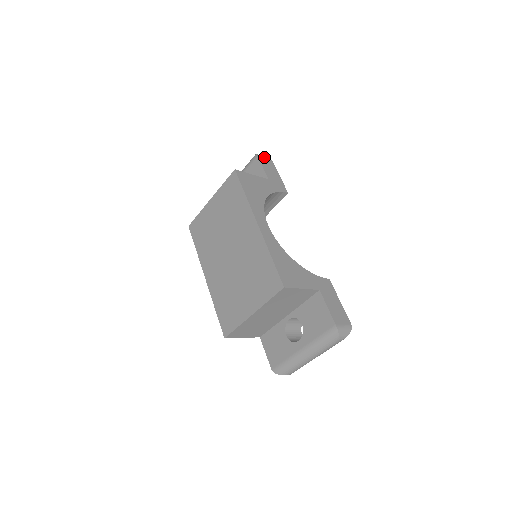
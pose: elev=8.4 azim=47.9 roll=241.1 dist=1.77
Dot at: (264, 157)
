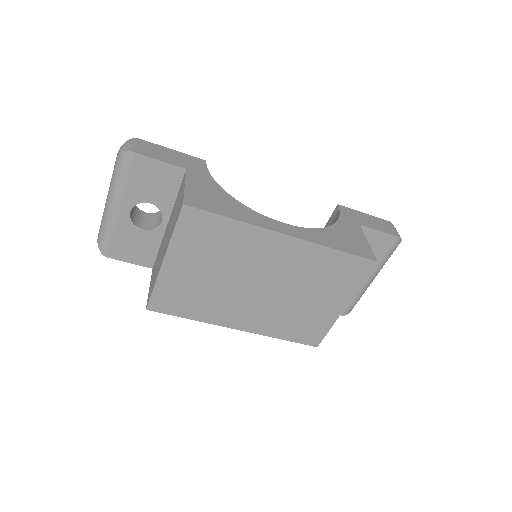
Dot at: (133, 145)
